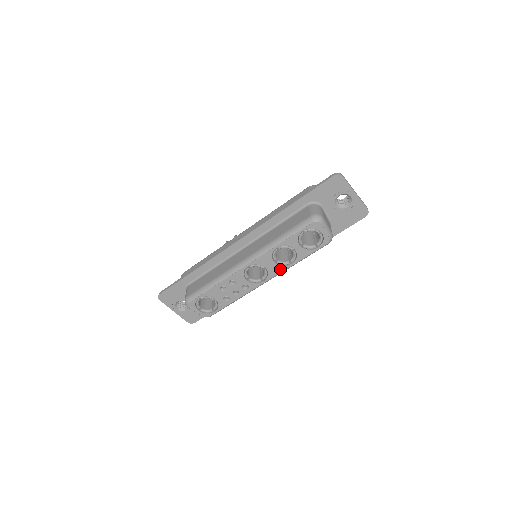
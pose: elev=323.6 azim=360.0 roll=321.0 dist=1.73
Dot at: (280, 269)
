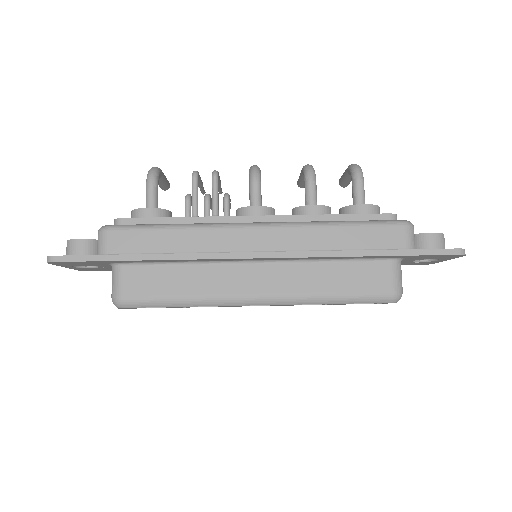
Dot at: (292, 305)
